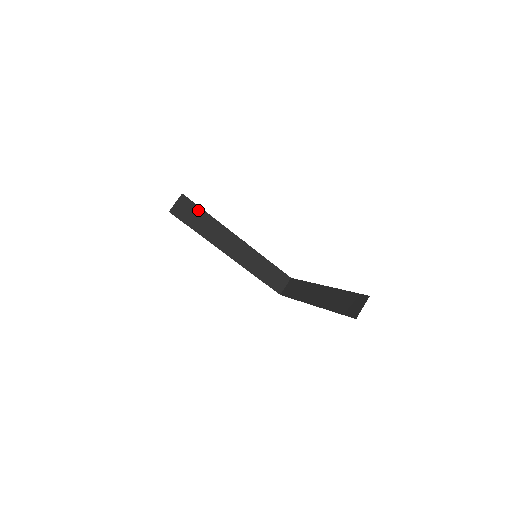
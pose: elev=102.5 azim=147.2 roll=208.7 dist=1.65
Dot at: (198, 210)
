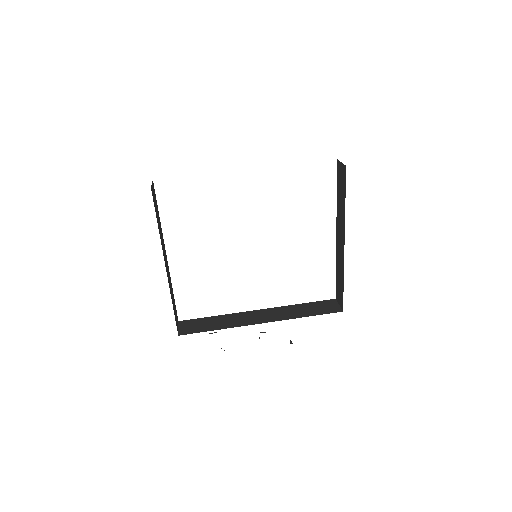
Dot at: (203, 320)
